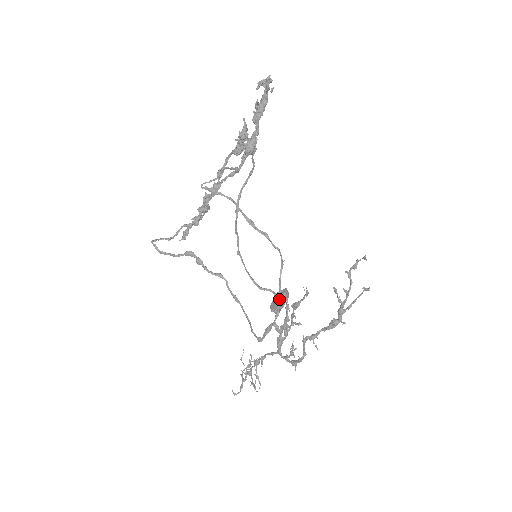
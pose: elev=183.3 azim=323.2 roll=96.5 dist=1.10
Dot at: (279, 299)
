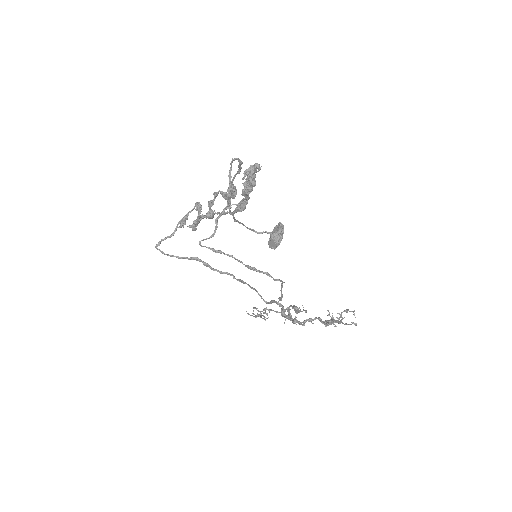
Dot at: (281, 297)
